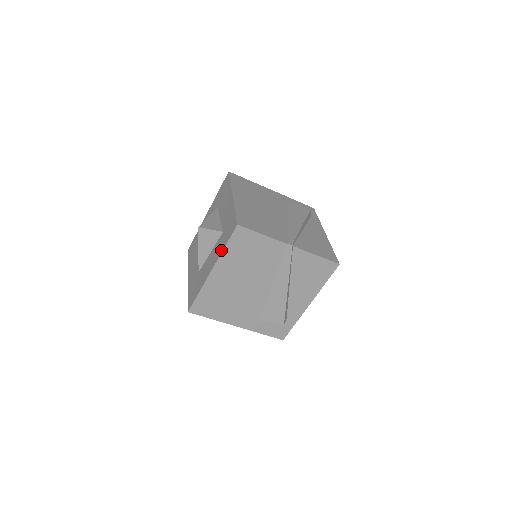
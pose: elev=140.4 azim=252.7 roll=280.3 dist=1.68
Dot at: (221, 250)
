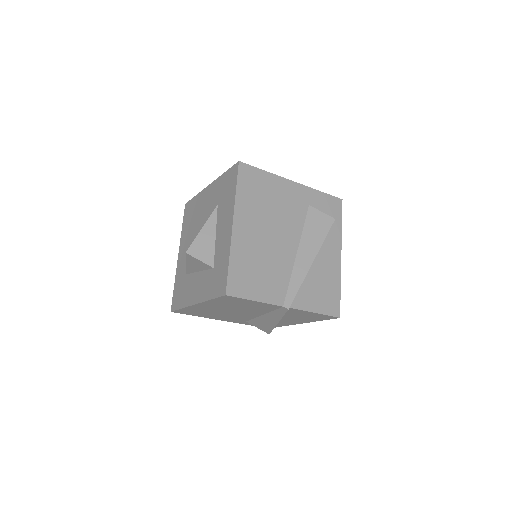
Dot at: (207, 297)
